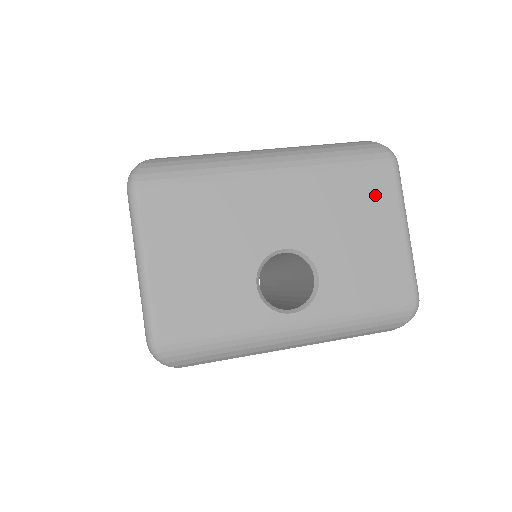
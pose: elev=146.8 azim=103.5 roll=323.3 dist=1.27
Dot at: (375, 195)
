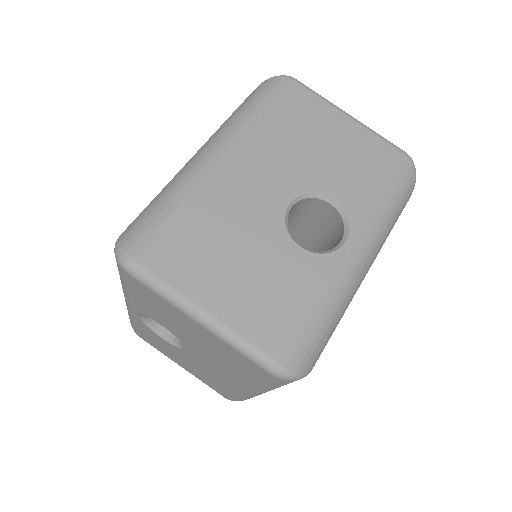
Dot at: (306, 111)
